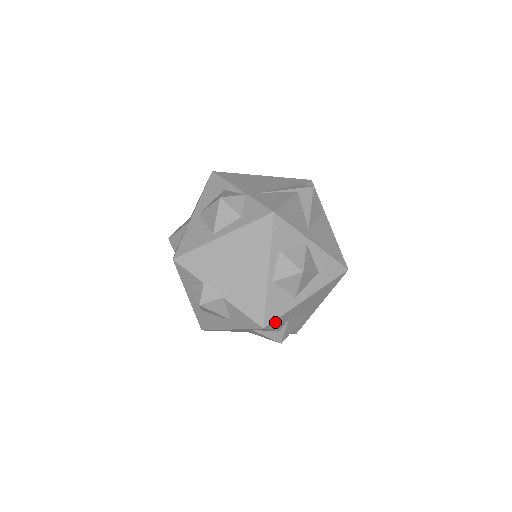
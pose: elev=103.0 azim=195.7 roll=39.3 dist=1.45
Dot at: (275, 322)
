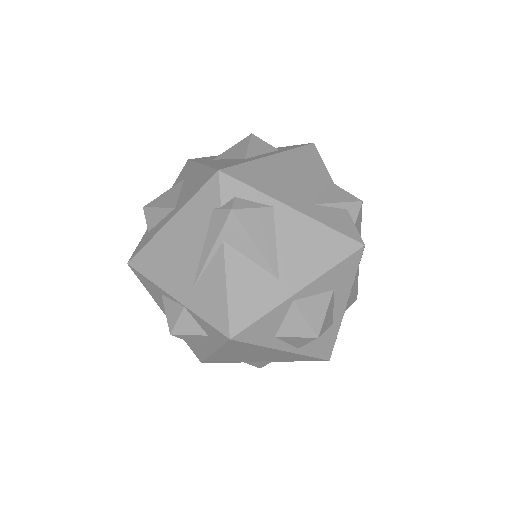
Dot at: occluded
